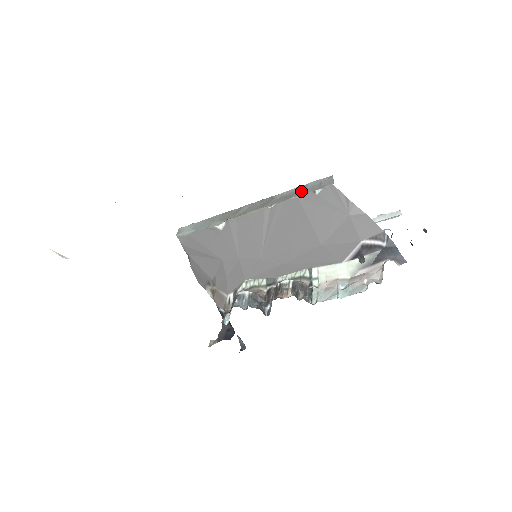
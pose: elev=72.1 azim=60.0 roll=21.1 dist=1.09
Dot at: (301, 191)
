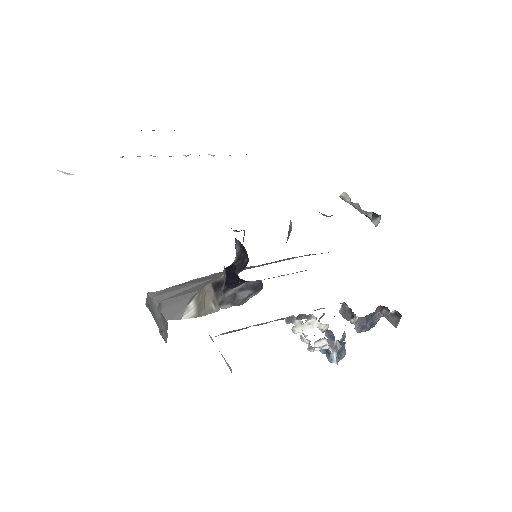
Dot at: occluded
